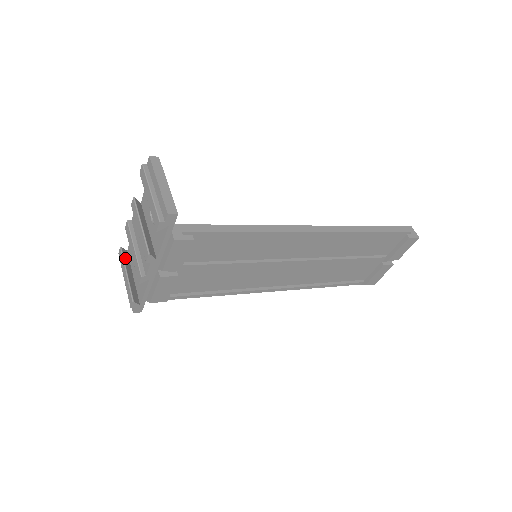
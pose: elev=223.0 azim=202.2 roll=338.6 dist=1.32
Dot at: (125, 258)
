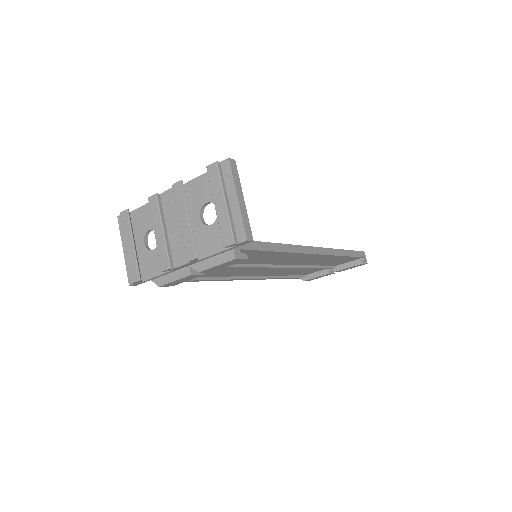
Dot at: (131, 223)
